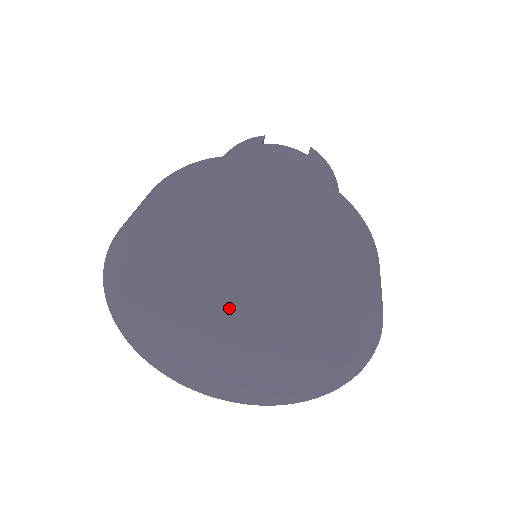
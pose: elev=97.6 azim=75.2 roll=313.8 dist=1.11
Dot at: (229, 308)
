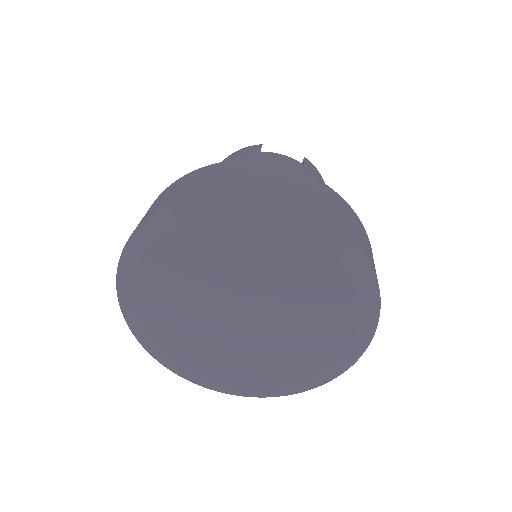
Dot at: (239, 301)
